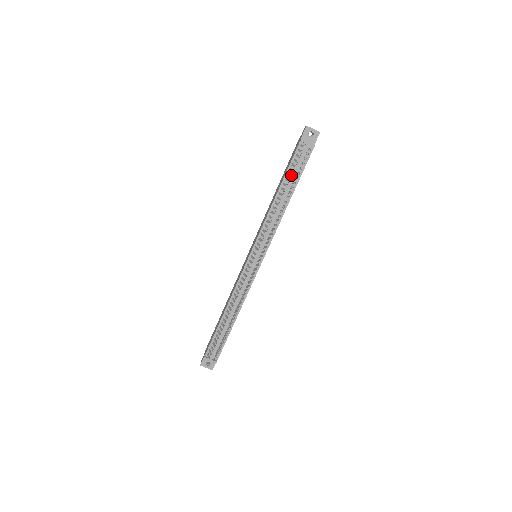
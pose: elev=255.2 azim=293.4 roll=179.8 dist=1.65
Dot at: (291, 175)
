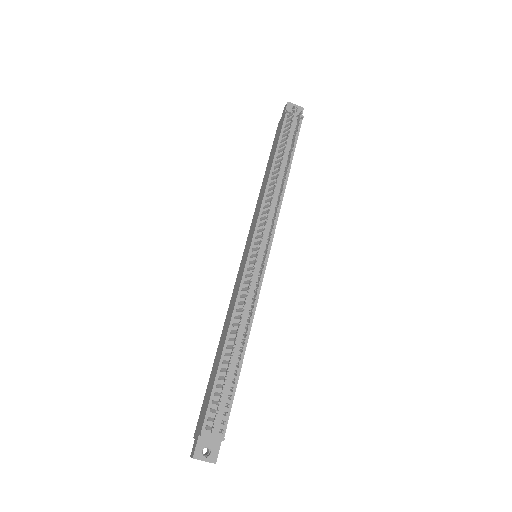
Dot at: (287, 139)
